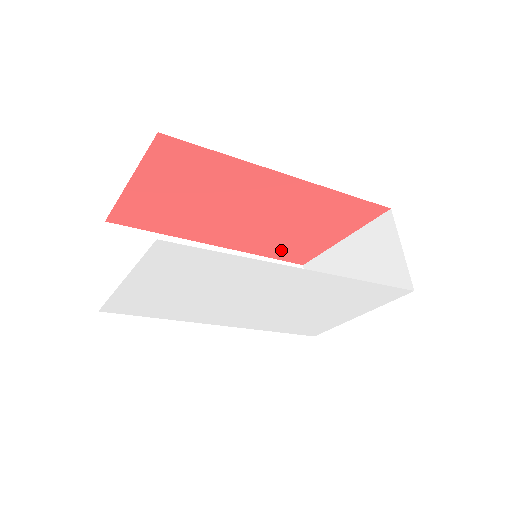
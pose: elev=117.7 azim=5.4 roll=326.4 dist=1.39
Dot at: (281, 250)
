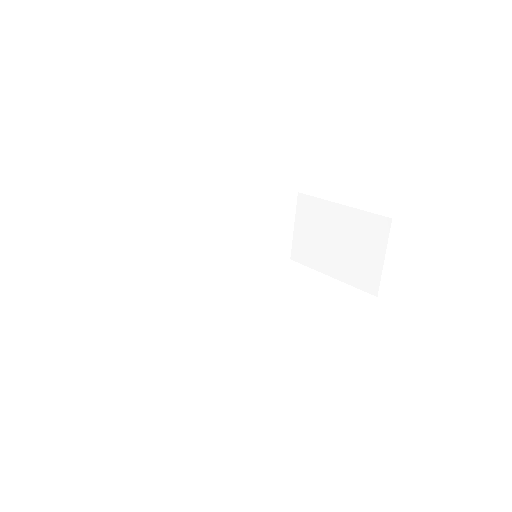
Dot at: occluded
